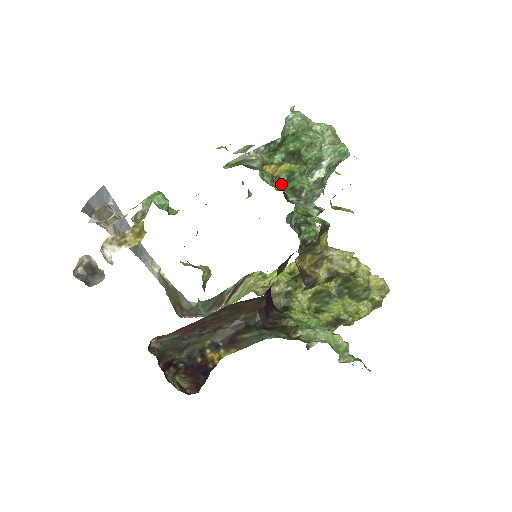
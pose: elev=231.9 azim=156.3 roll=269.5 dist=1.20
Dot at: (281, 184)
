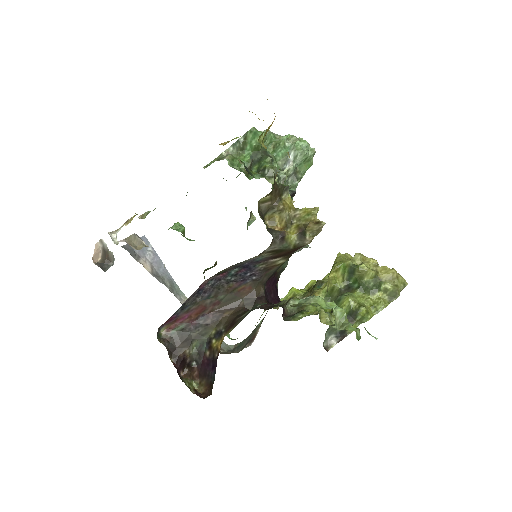
Dot at: (241, 161)
